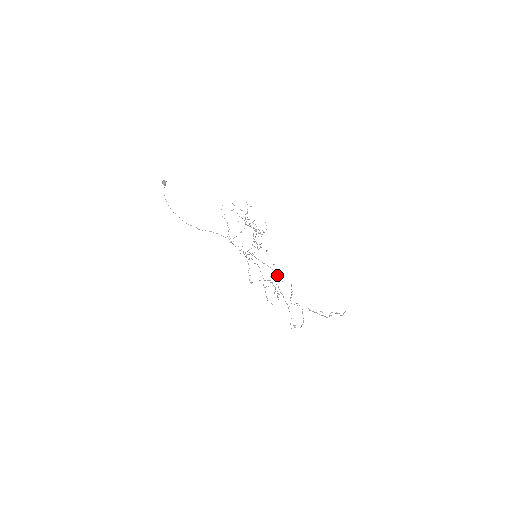
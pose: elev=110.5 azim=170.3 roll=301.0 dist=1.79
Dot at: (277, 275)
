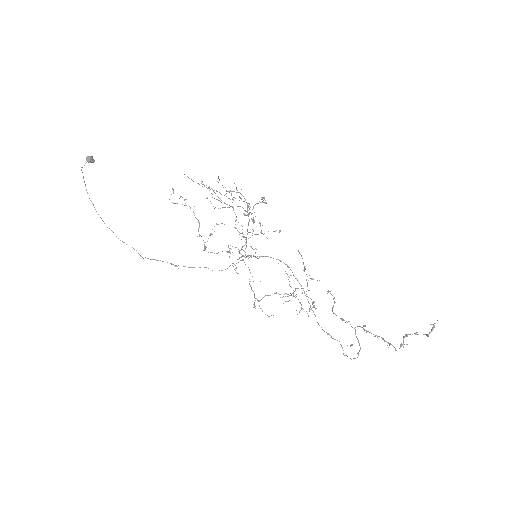
Dot at: (295, 288)
